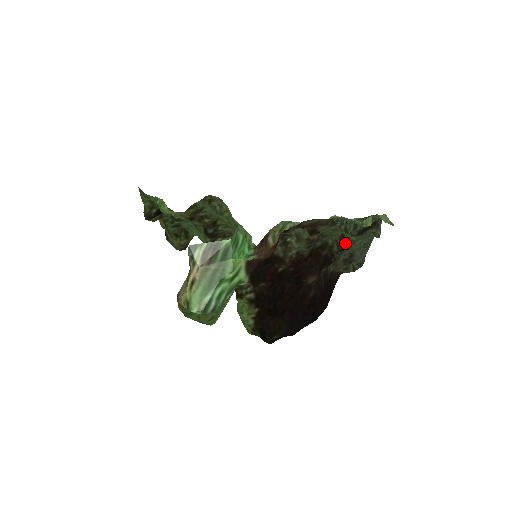
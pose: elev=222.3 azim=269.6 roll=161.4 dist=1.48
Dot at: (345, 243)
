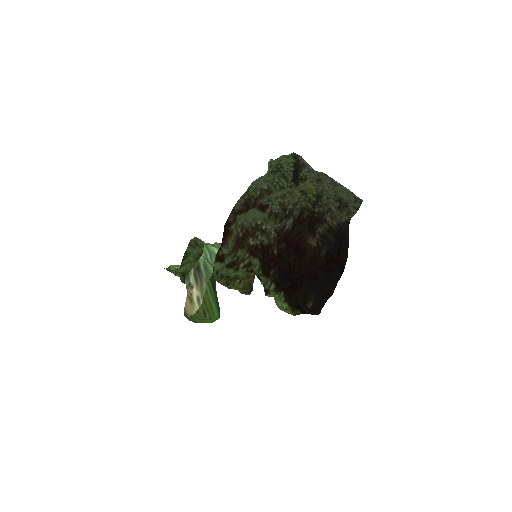
Dot at: (312, 196)
